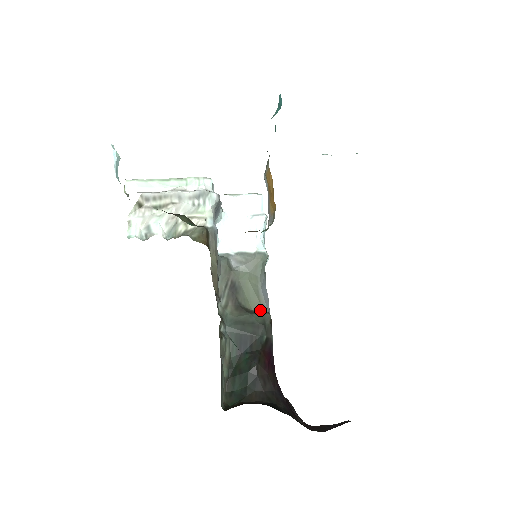
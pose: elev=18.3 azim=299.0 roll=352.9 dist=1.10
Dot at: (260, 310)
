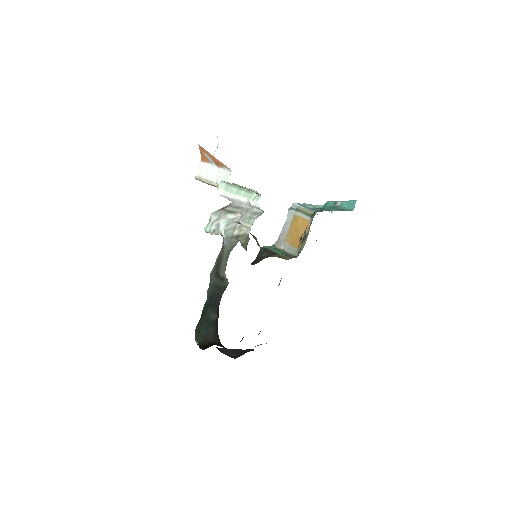
Dot at: (223, 276)
